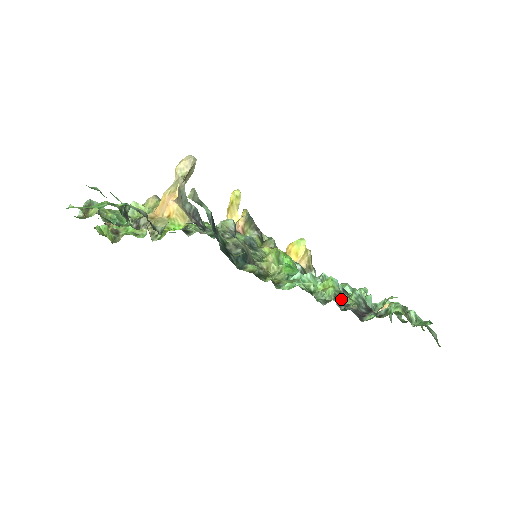
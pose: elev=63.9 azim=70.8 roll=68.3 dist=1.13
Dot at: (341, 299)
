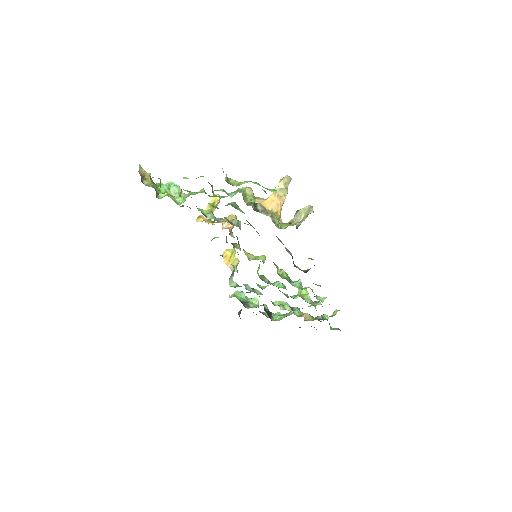
Dot at: occluded
